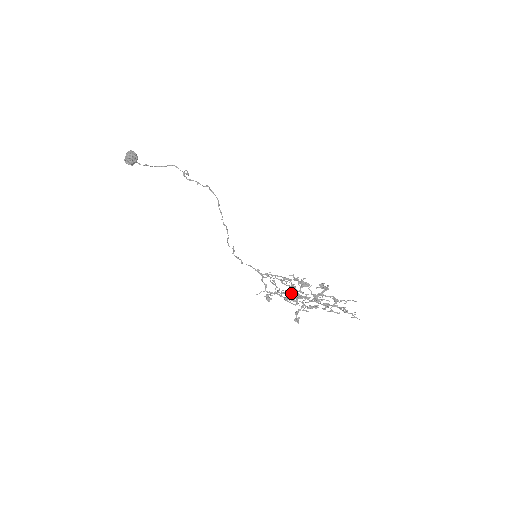
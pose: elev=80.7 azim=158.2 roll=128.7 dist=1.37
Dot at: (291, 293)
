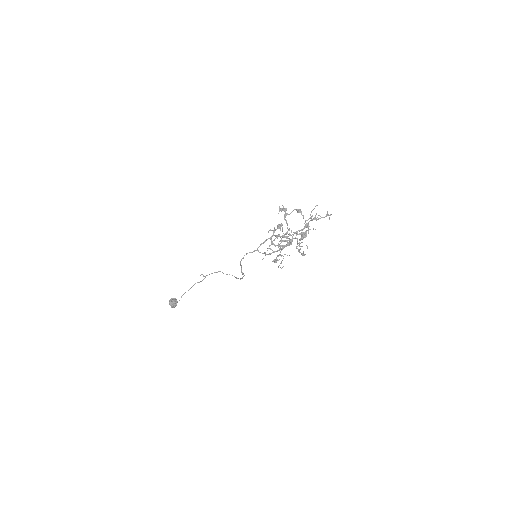
Dot at: occluded
